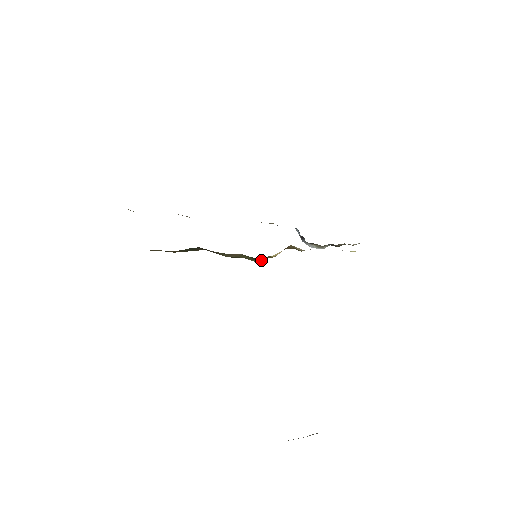
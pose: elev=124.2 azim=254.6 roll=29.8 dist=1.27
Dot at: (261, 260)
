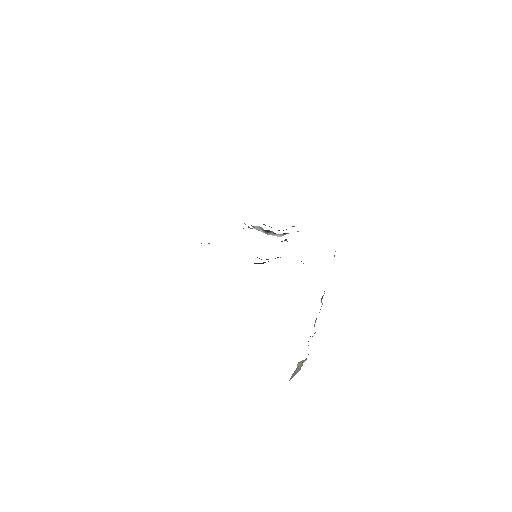
Dot at: occluded
